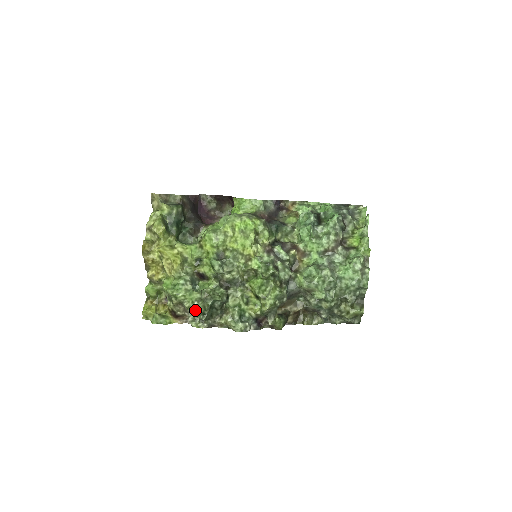
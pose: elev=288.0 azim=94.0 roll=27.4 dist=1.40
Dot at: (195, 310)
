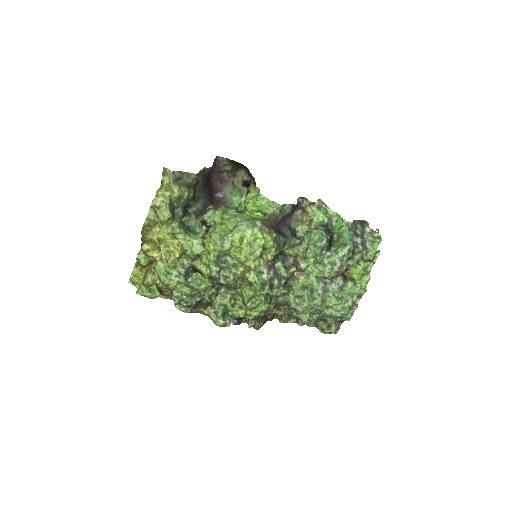
Dot at: (182, 302)
